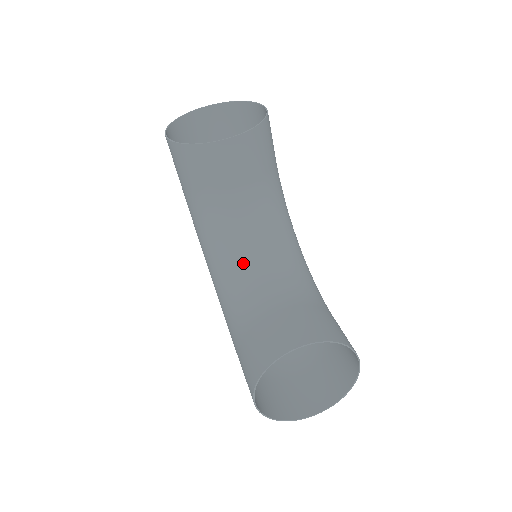
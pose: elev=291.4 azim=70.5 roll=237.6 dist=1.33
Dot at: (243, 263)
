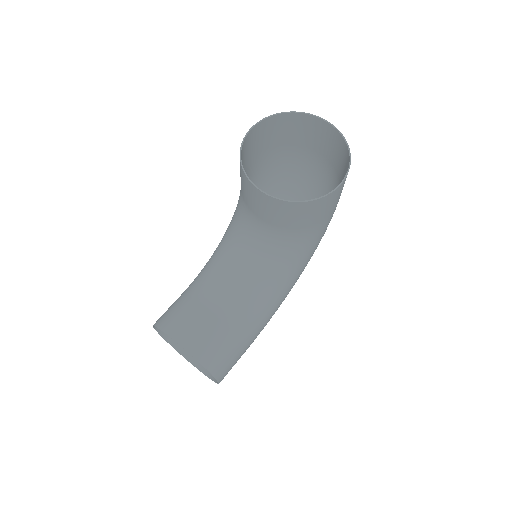
Dot at: (230, 256)
